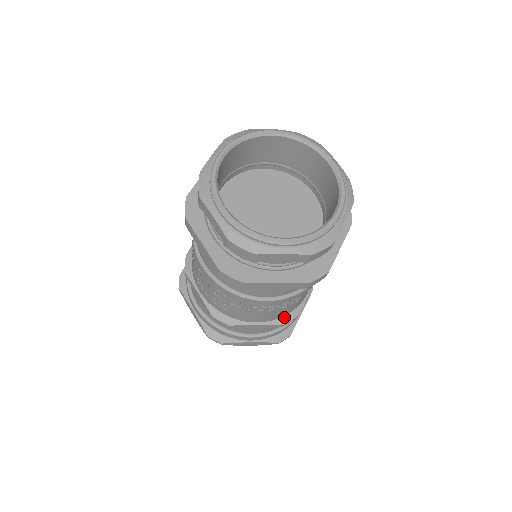
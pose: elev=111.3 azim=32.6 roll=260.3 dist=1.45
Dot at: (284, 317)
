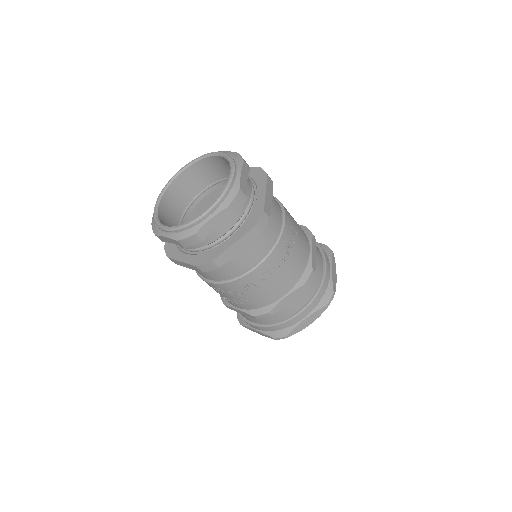
Dot at: (301, 278)
